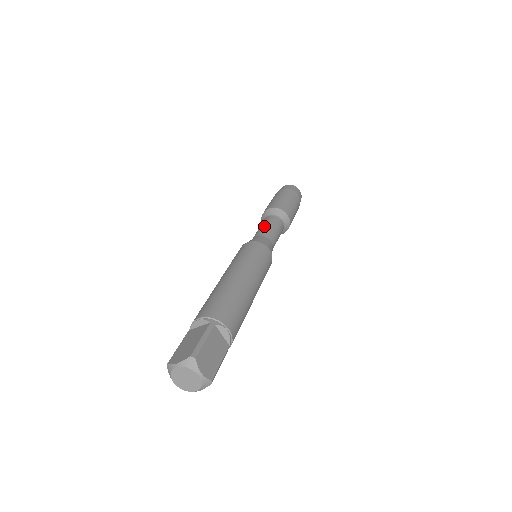
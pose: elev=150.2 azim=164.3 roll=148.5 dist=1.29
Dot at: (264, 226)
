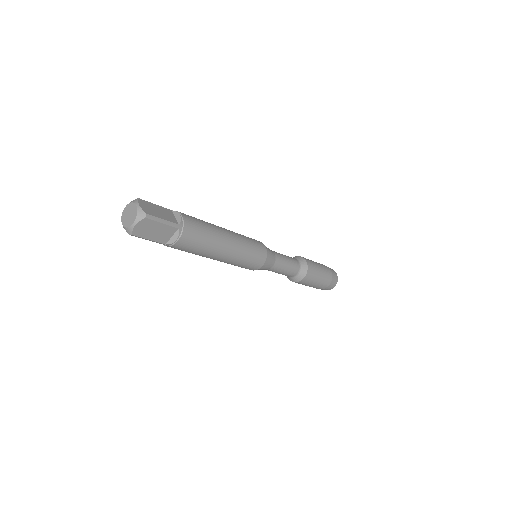
Dot at: occluded
